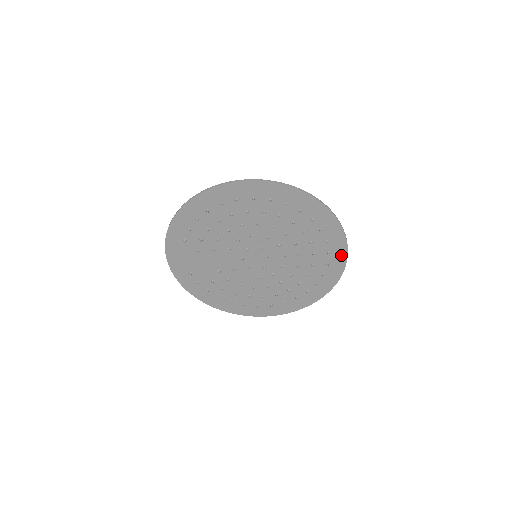
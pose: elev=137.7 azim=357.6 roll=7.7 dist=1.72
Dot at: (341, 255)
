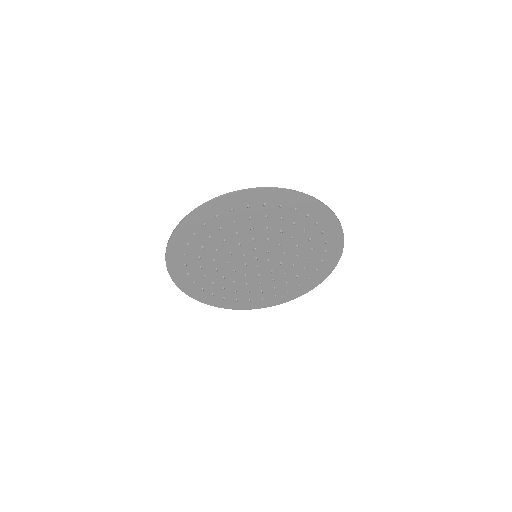
Dot at: (330, 219)
